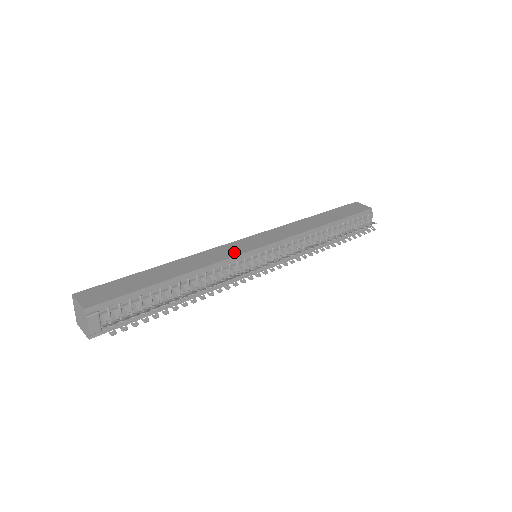
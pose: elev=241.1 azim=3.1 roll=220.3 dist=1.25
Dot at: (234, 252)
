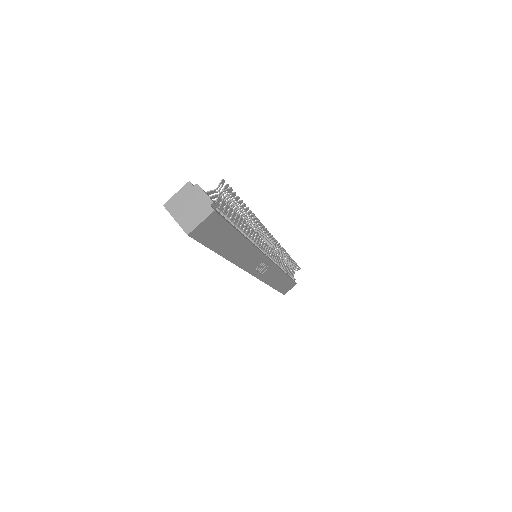
Dot at: occluded
